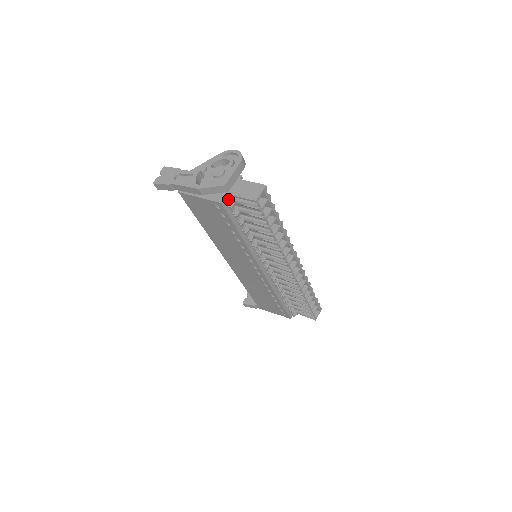
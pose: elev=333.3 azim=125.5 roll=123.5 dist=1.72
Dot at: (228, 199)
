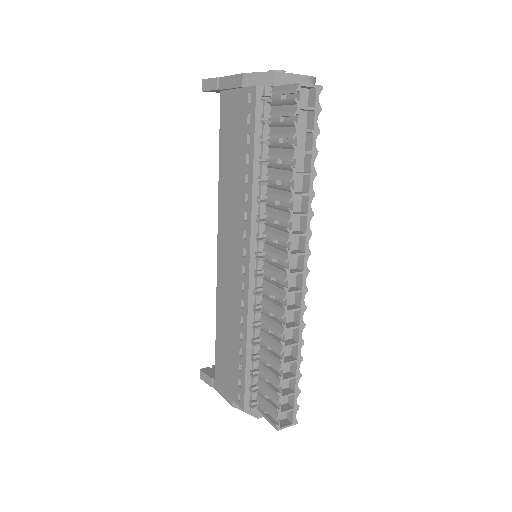
Dot at: (268, 91)
